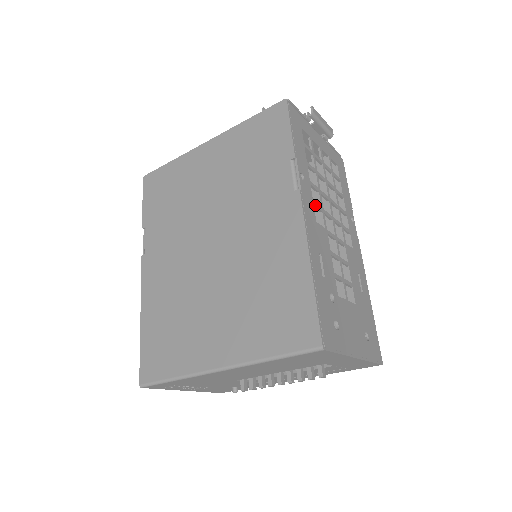
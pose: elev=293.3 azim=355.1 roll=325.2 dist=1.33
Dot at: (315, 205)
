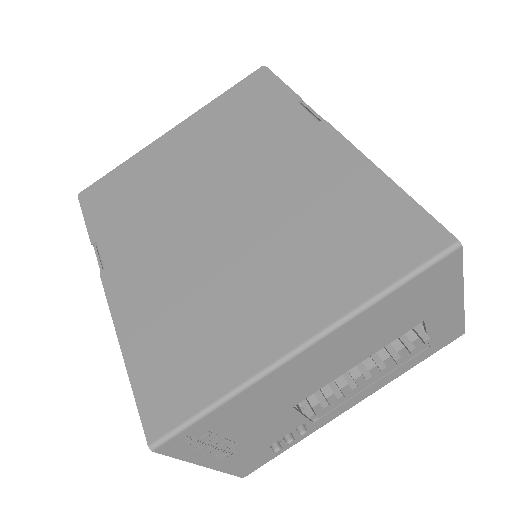
Dot at: occluded
